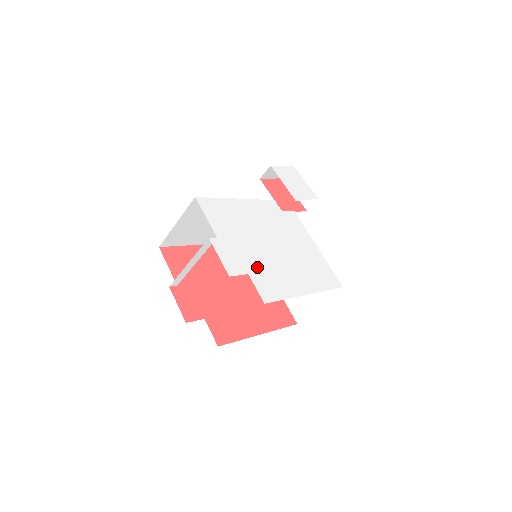
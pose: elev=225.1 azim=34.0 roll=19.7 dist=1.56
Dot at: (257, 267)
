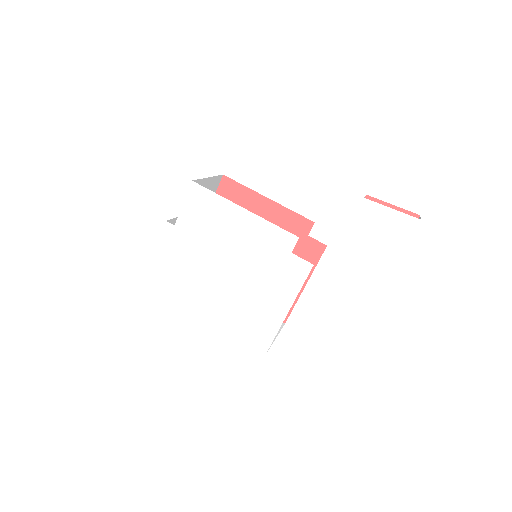
Dot at: (187, 270)
